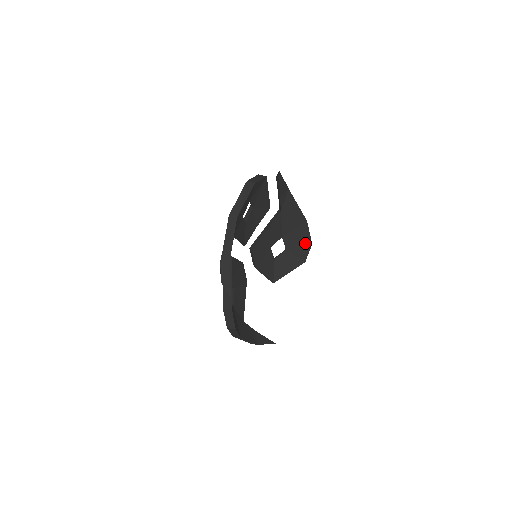
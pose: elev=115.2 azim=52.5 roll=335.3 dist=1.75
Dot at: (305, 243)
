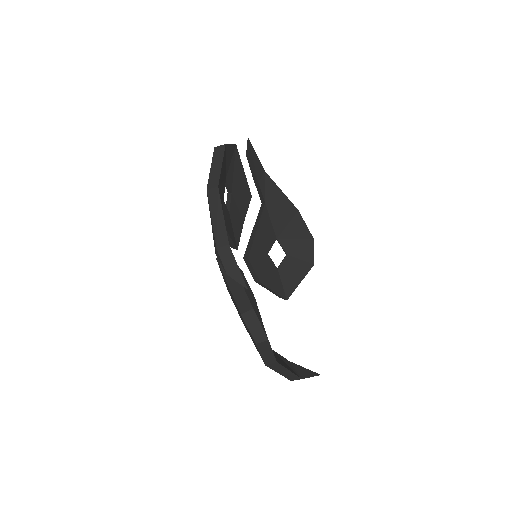
Dot at: (305, 240)
